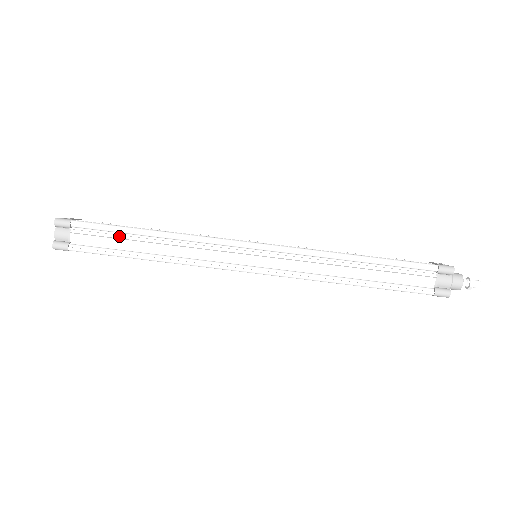
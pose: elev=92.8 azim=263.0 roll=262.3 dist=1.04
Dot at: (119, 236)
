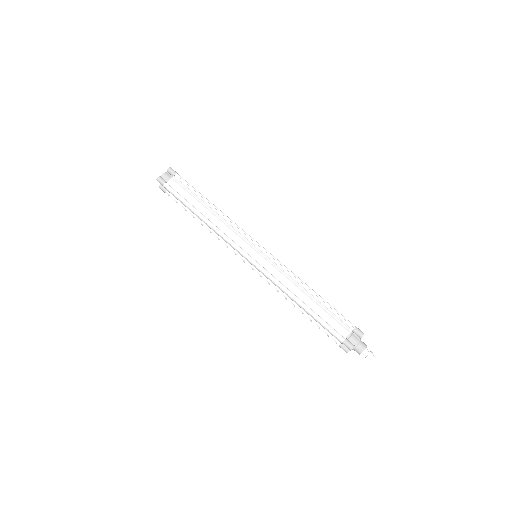
Dot at: (194, 196)
